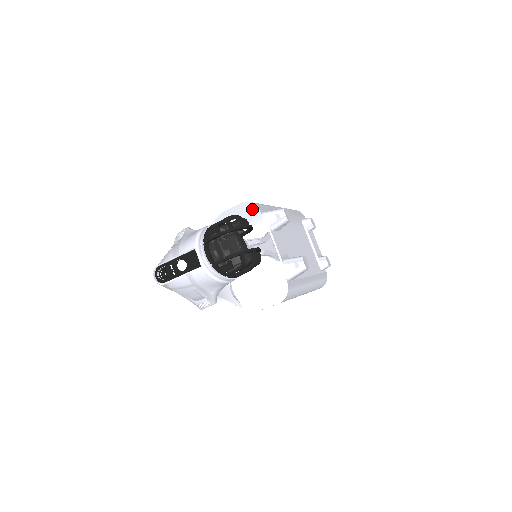
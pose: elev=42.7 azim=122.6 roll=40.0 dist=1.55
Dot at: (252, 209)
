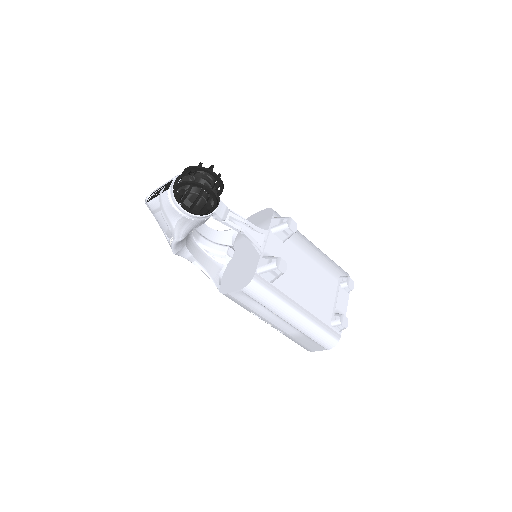
Dot at: (269, 213)
